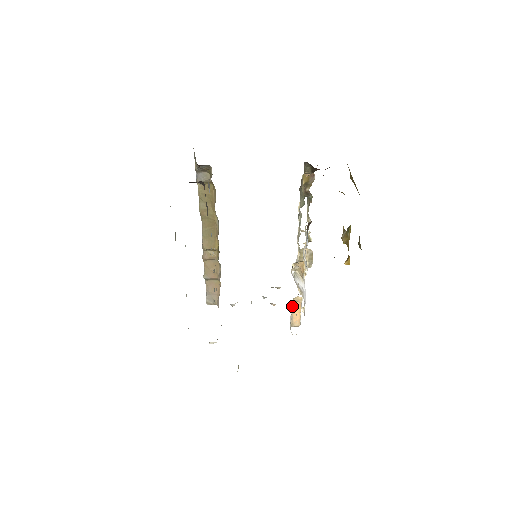
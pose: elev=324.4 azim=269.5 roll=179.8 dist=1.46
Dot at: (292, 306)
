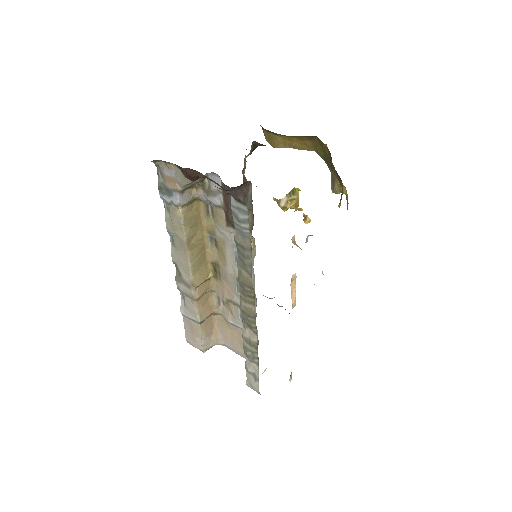
Dot at: occluded
